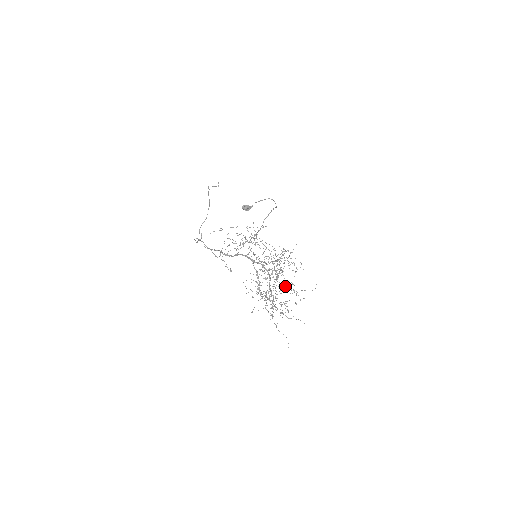
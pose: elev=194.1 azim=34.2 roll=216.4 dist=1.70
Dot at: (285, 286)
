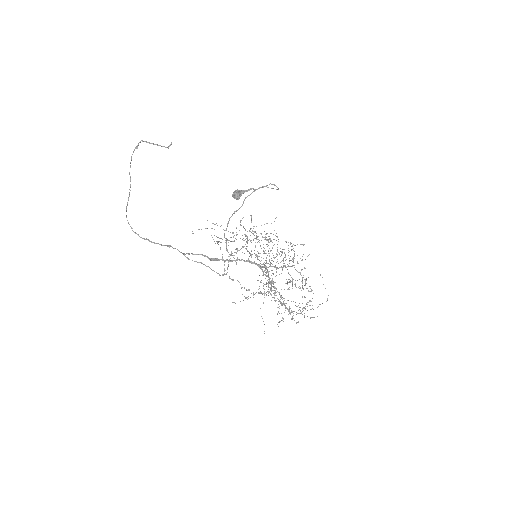
Dot at: occluded
